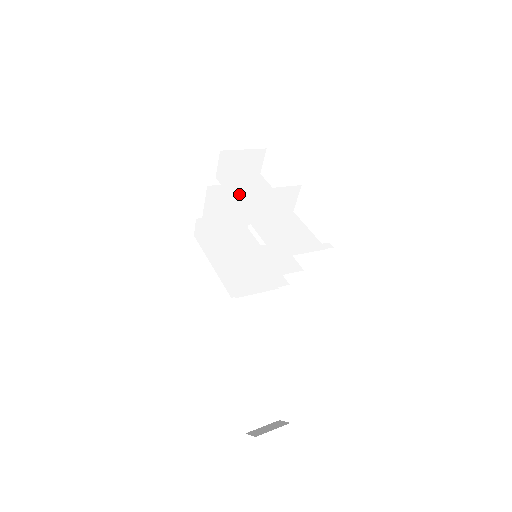
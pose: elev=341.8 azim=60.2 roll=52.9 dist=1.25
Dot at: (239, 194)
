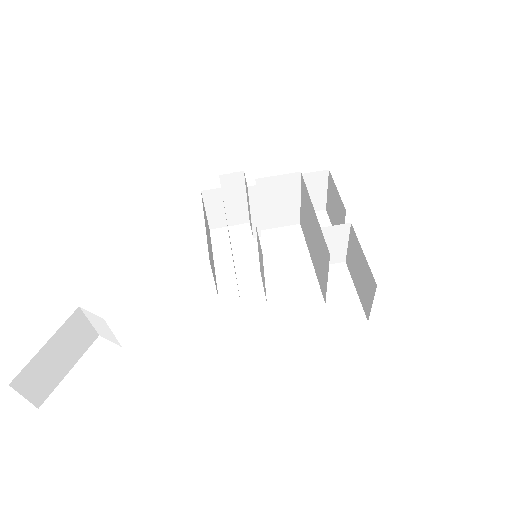
Dot at: (306, 207)
